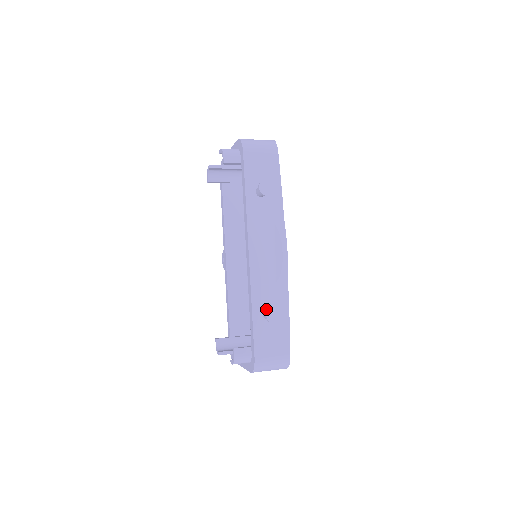
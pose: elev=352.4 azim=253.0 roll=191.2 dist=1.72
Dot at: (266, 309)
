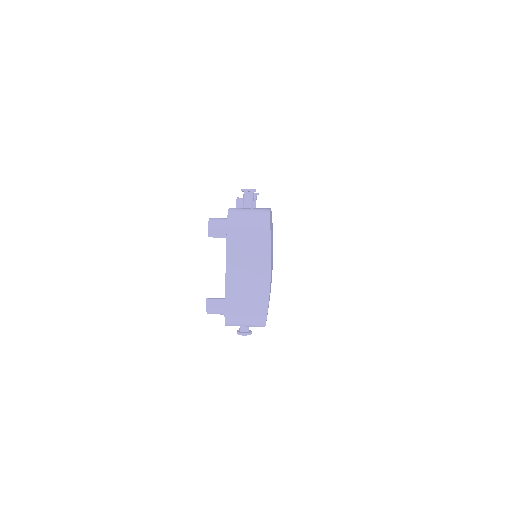
Dot at: occluded
